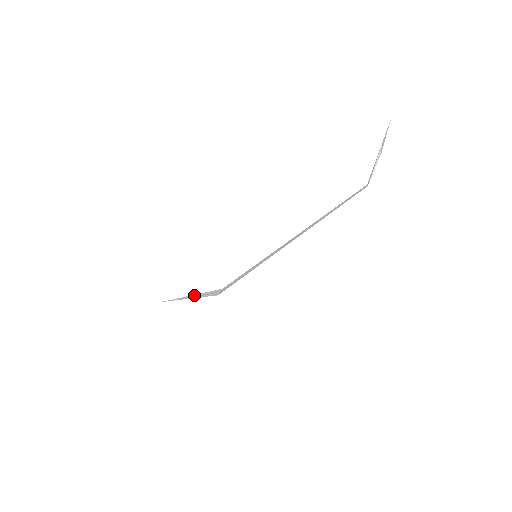
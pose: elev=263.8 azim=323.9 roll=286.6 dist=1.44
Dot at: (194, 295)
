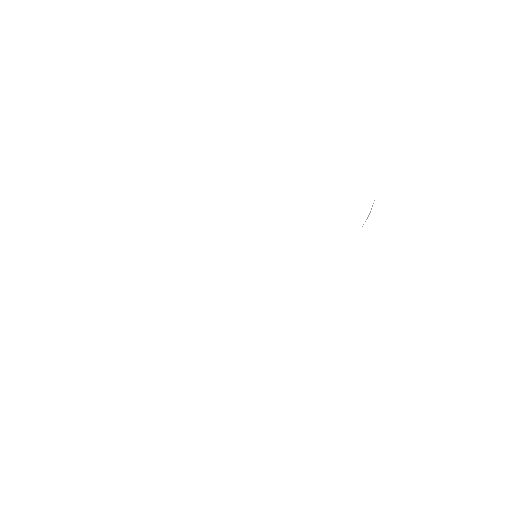
Dot at: occluded
